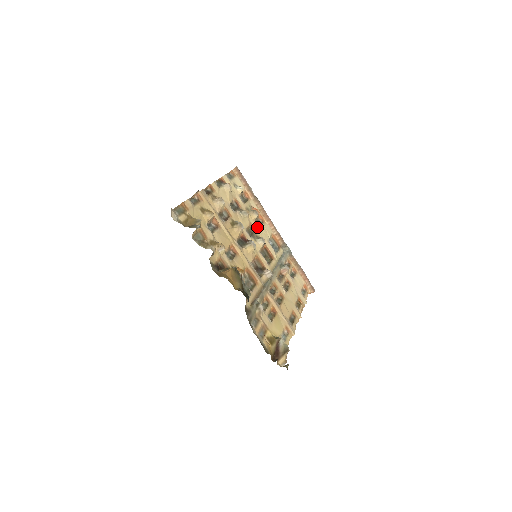
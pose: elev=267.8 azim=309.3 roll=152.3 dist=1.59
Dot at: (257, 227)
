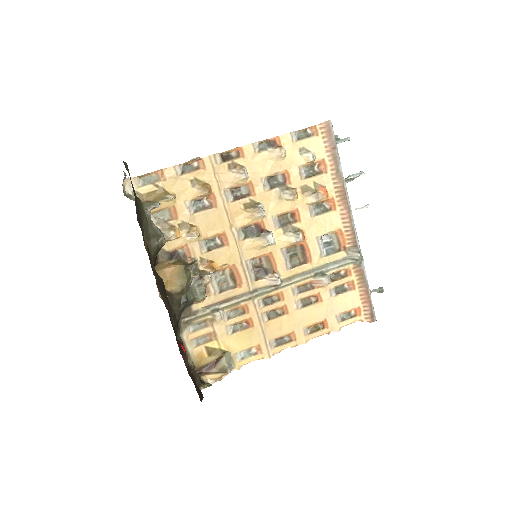
Dot at: (307, 215)
